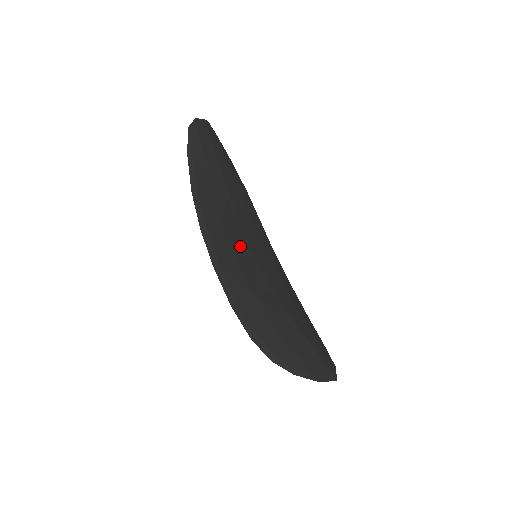
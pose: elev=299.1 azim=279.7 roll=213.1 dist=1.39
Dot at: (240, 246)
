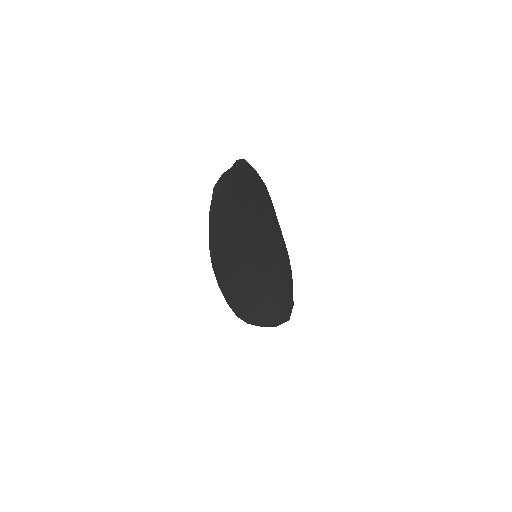
Dot at: (244, 257)
